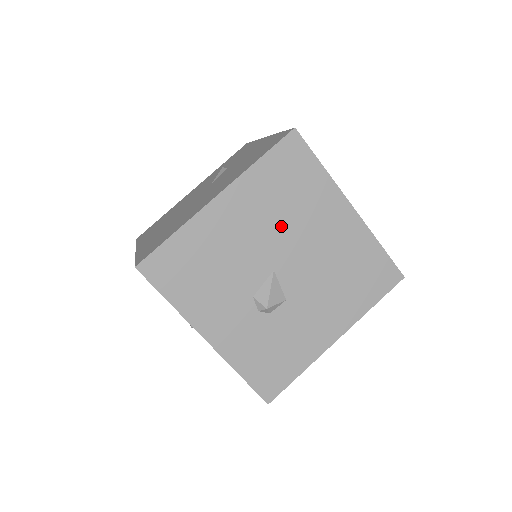
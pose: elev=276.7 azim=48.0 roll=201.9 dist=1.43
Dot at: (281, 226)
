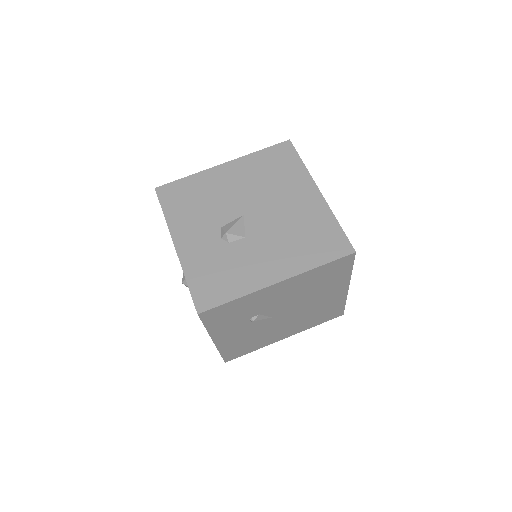
Dot at: (260, 189)
